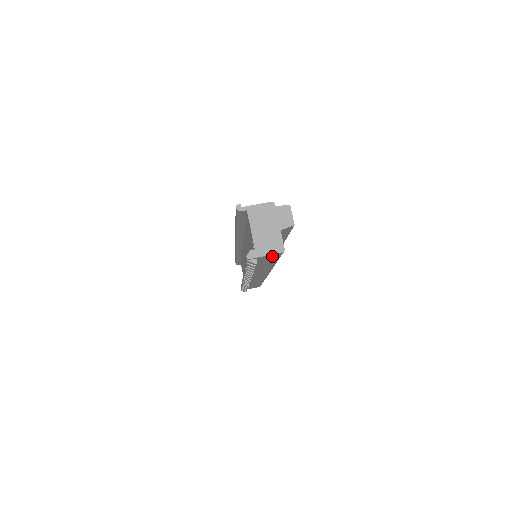
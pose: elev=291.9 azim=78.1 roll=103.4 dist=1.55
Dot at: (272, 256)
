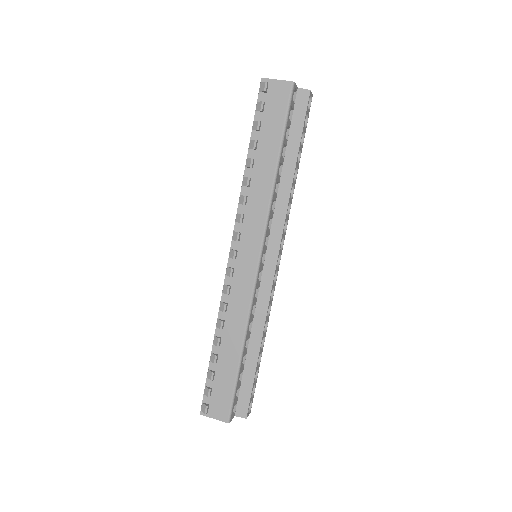
Dot at: (282, 93)
